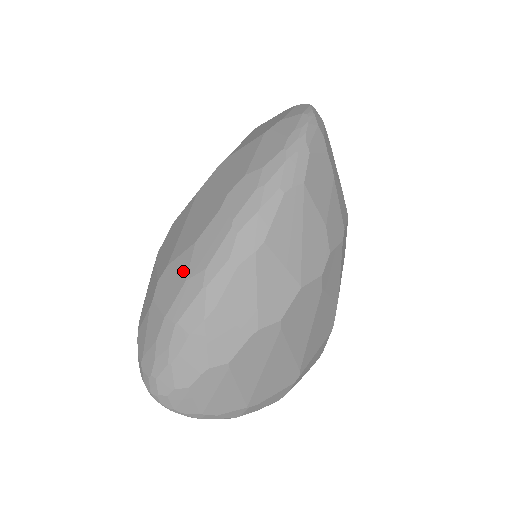
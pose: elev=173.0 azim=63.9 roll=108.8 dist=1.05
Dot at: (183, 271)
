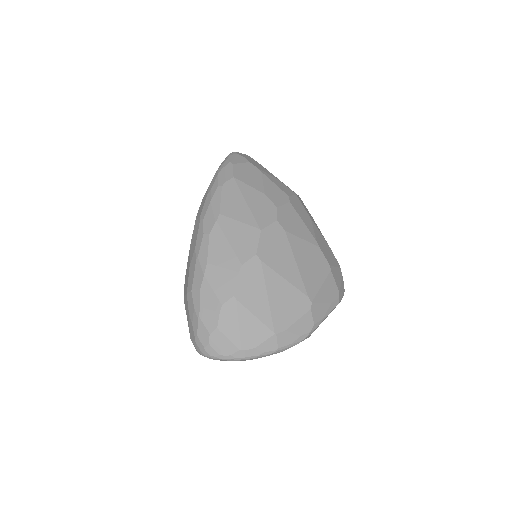
Dot at: (189, 264)
